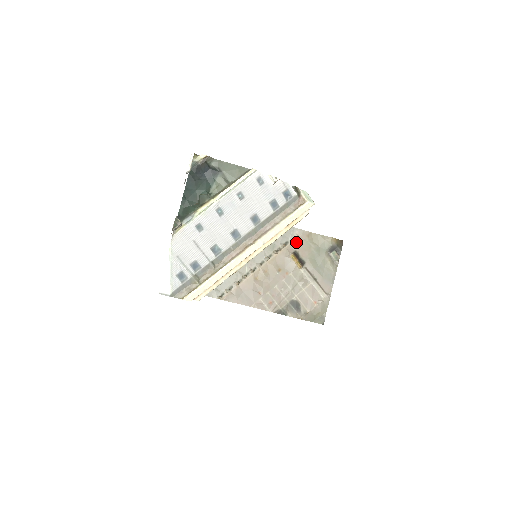
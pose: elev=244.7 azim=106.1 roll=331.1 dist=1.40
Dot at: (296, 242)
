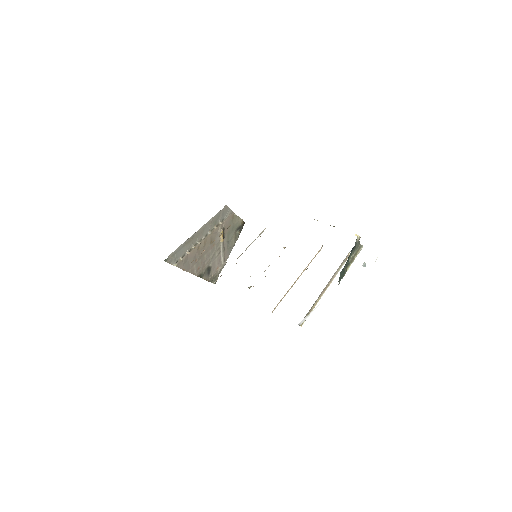
Dot at: (226, 220)
